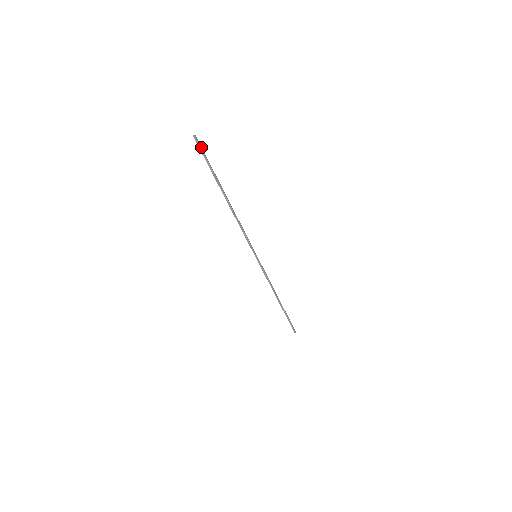
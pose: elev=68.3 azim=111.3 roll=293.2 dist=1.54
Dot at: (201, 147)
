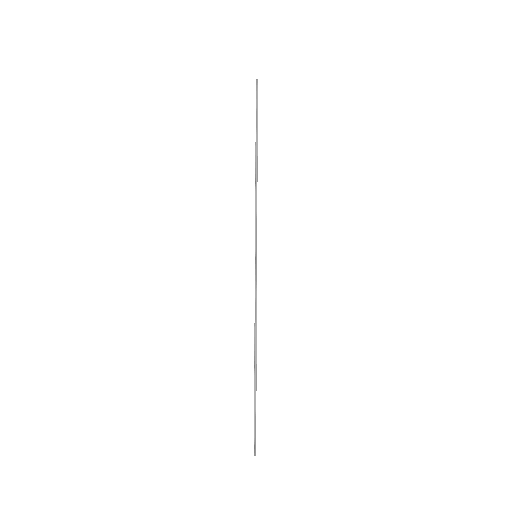
Dot at: occluded
